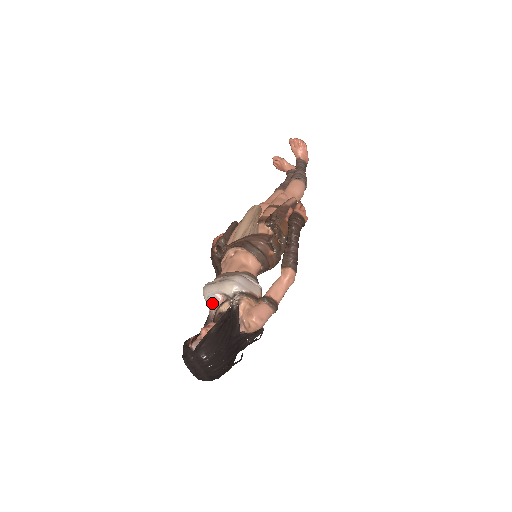
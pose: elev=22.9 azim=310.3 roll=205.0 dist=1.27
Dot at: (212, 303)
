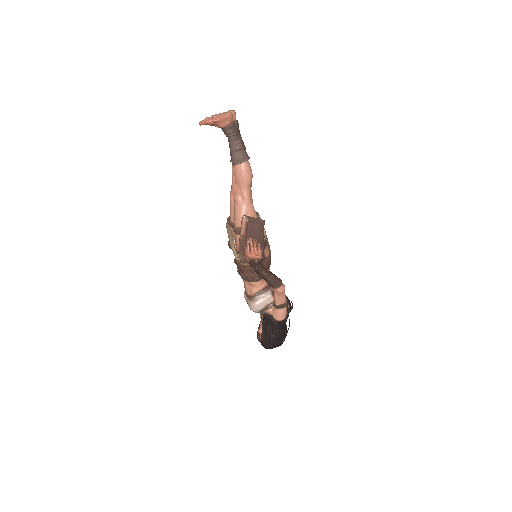
Dot at: occluded
